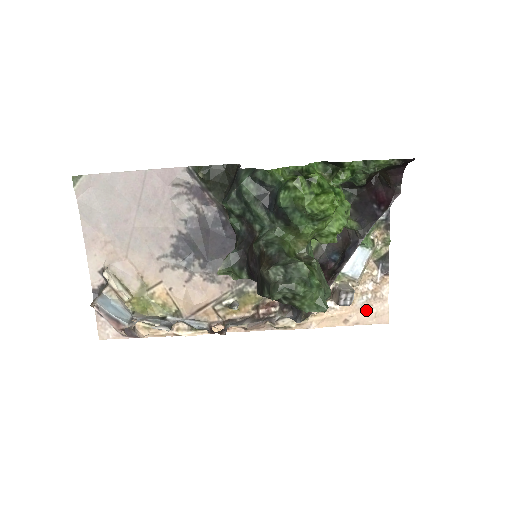
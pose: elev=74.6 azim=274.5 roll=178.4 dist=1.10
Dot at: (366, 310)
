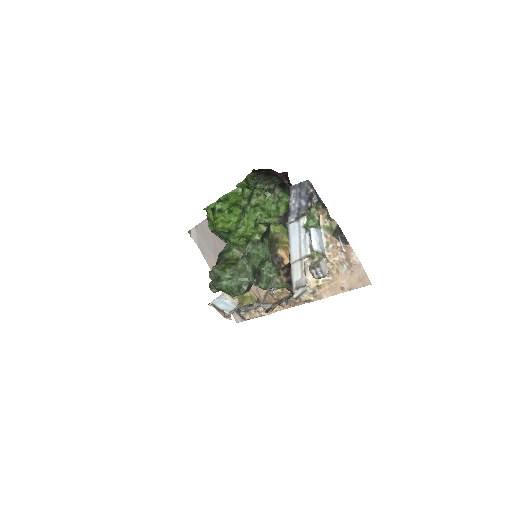
Dot at: (351, 276)
